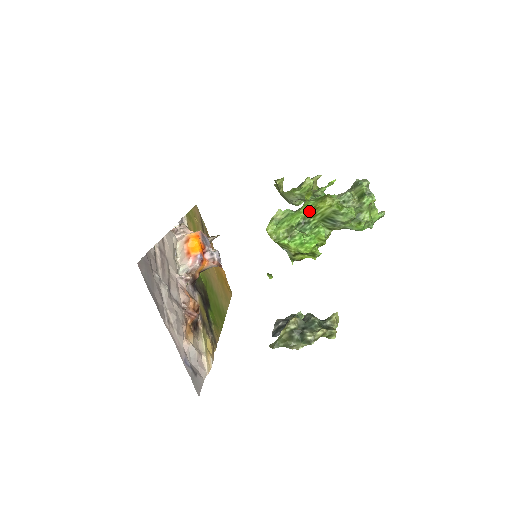
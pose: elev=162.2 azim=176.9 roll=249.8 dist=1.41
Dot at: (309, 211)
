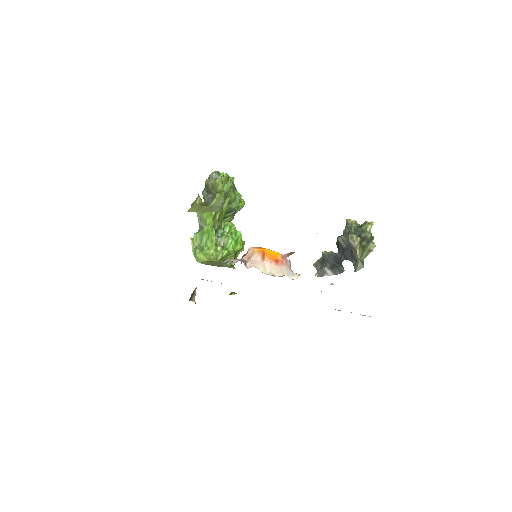
Dot at: (214, 217)
